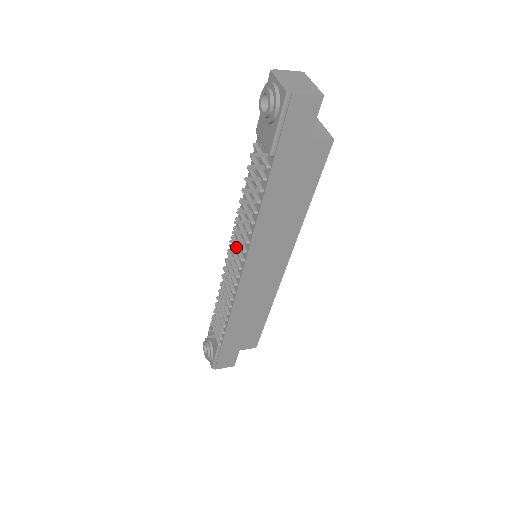
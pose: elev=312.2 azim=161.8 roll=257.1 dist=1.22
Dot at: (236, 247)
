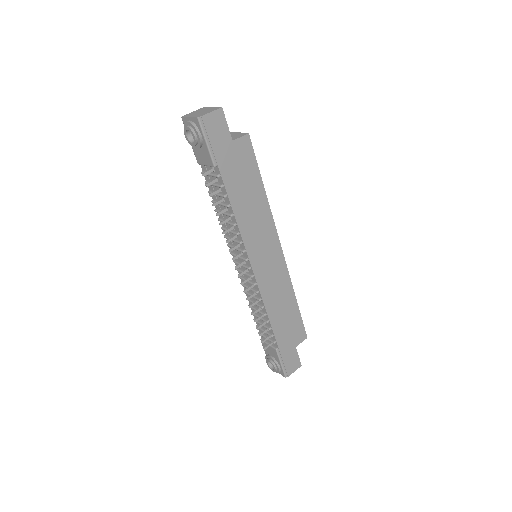
Dot at: occluded
